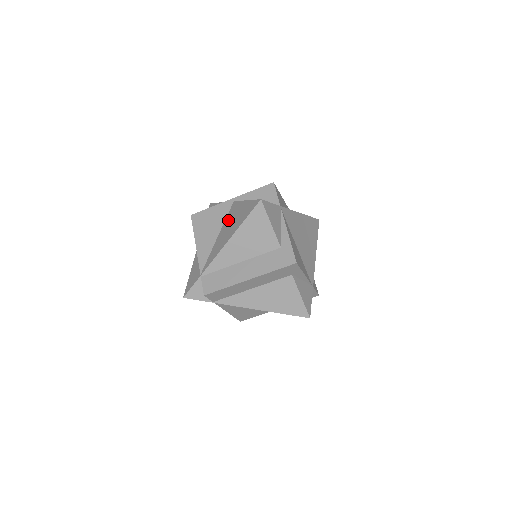
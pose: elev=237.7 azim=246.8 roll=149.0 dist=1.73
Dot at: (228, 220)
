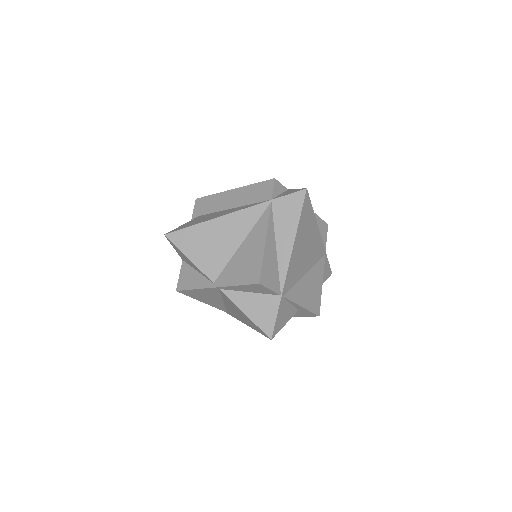
Dot at: (228, 303)
